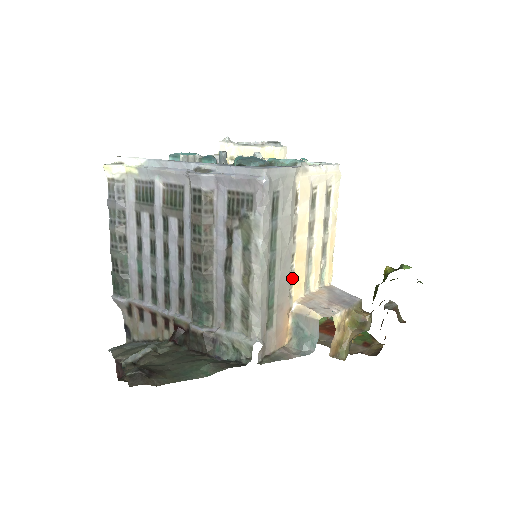
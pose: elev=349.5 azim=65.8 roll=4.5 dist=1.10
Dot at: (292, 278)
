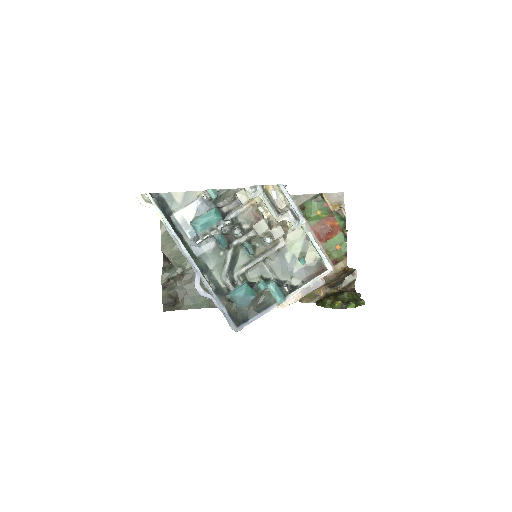
Dot at: occluded
